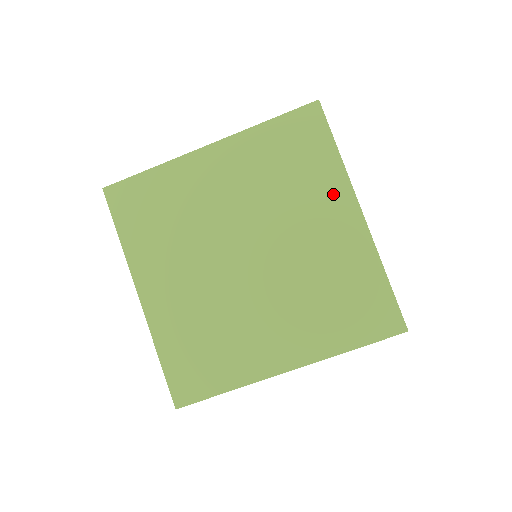
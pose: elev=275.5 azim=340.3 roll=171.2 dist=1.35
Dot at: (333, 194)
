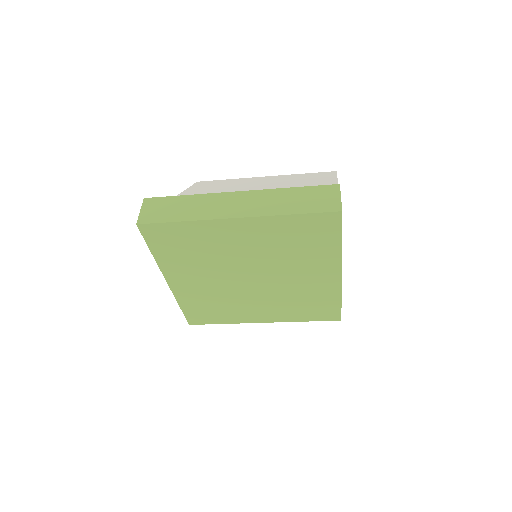
Dot at: (326, 263)
